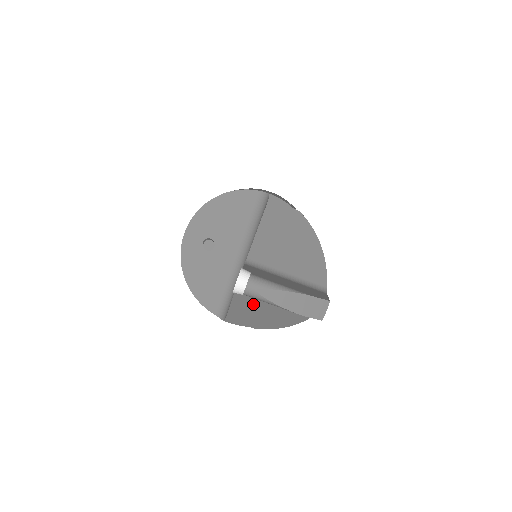
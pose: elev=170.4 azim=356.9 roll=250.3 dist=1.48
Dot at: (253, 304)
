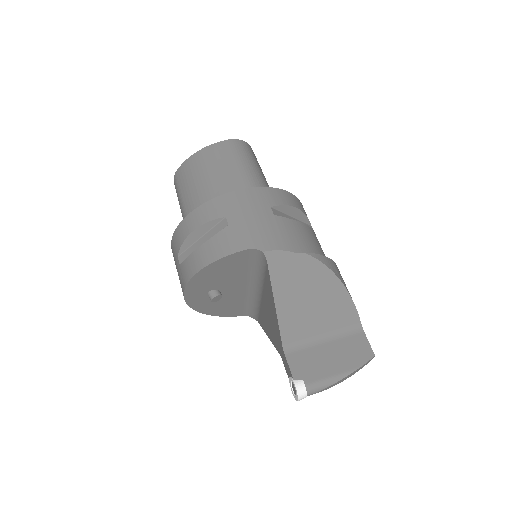
Dot at: occluded
